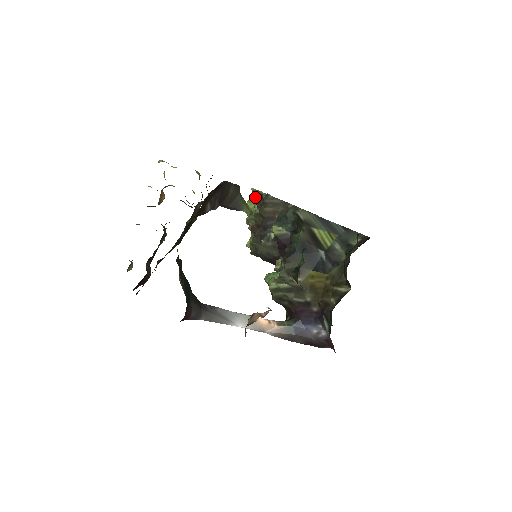
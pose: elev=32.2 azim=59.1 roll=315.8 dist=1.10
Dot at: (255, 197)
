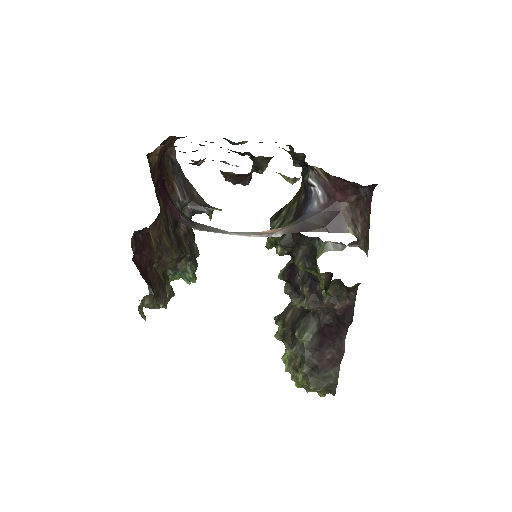
Dot at: (285, 349)
